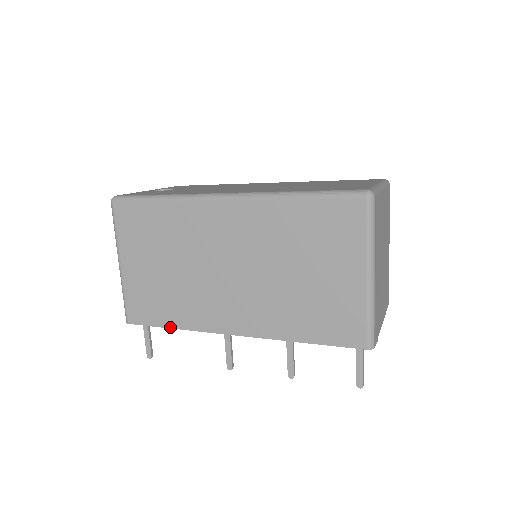
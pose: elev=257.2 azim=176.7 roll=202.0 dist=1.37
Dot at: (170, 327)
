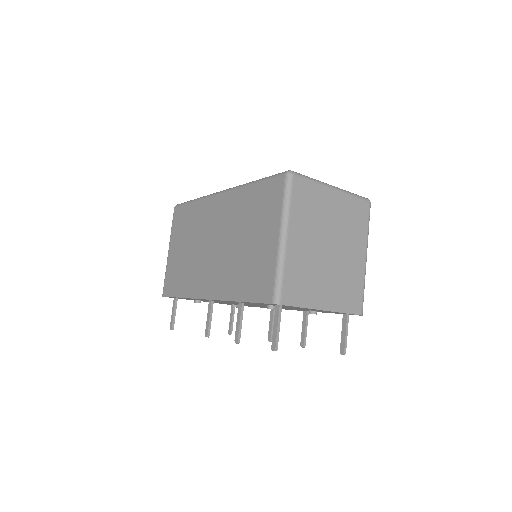
Dot at: (179, 296)
